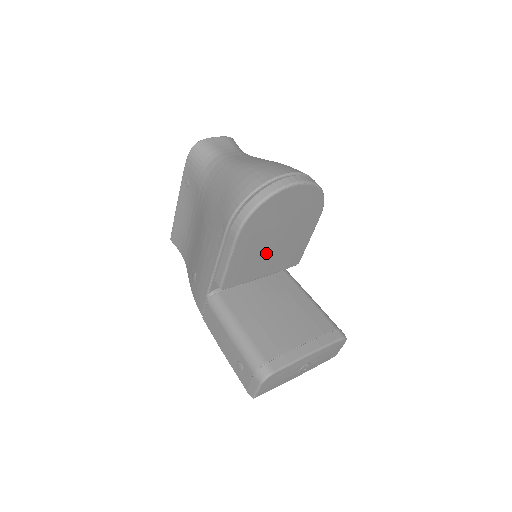
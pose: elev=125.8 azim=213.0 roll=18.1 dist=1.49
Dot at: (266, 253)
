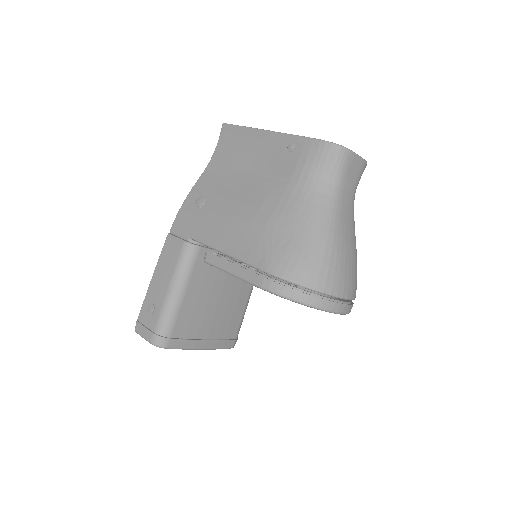
Dot at: occluded
